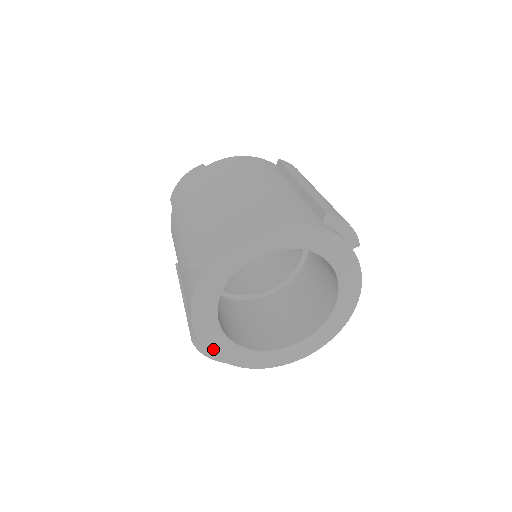
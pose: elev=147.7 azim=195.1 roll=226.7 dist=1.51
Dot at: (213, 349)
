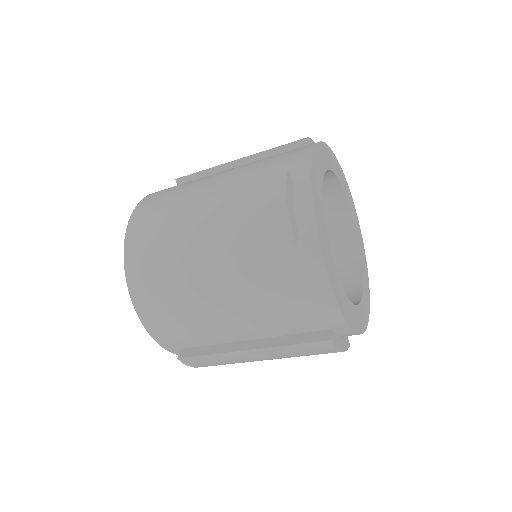
Dot at: (314, 189)
